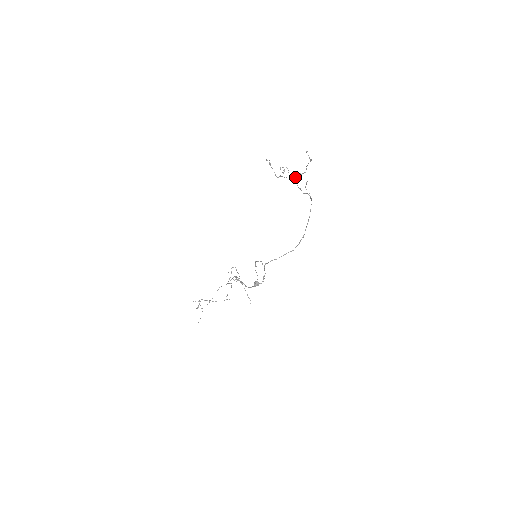
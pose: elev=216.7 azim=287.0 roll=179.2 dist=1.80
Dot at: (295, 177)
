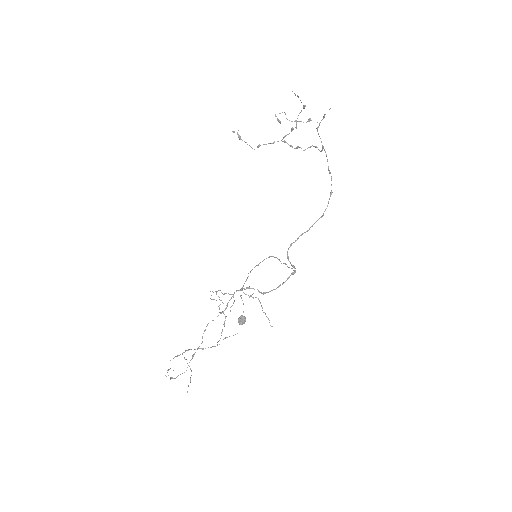
Dot at: (283, 138)
